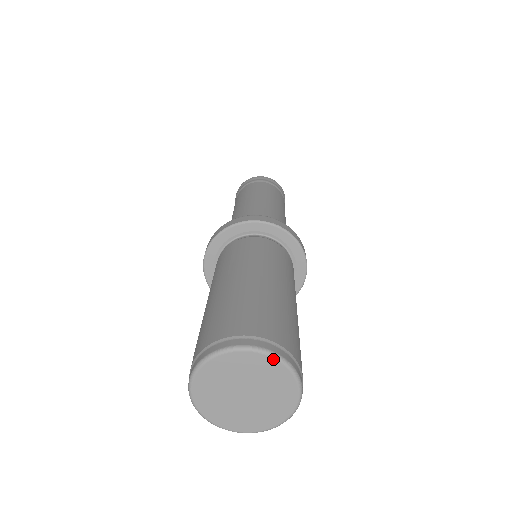
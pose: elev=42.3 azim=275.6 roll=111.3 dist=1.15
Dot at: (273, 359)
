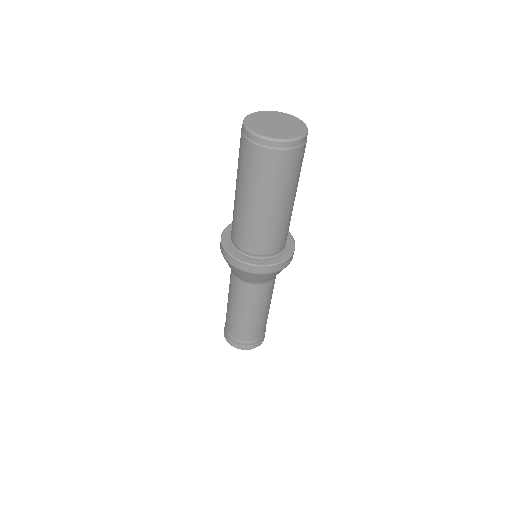
Dot at: (294, 117)
